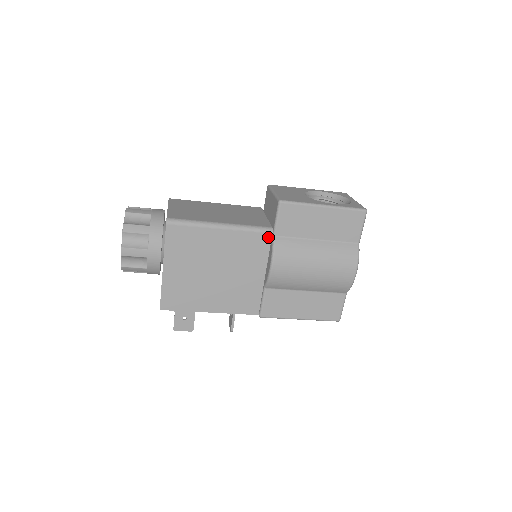
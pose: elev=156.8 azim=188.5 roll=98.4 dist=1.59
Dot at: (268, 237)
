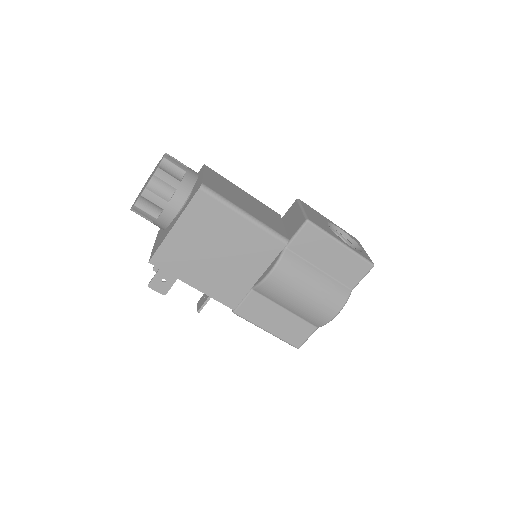
Dot at: (281, 246)
